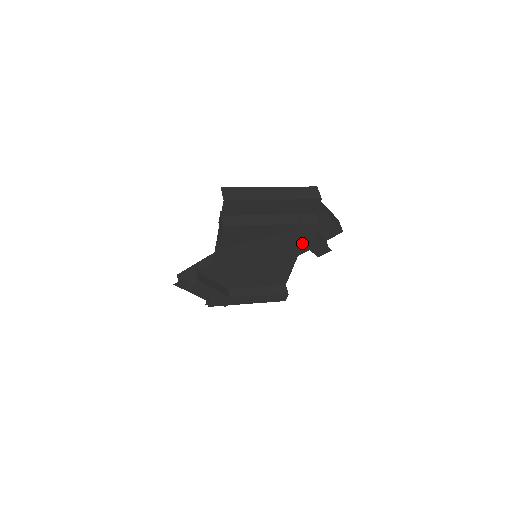
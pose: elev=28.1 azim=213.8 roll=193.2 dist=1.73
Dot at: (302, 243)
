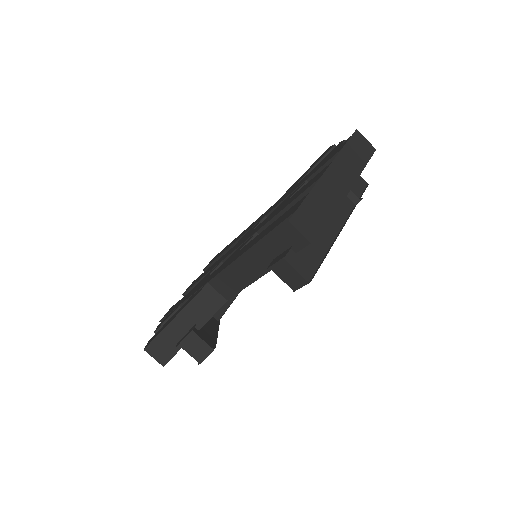
Dot at: occluded
